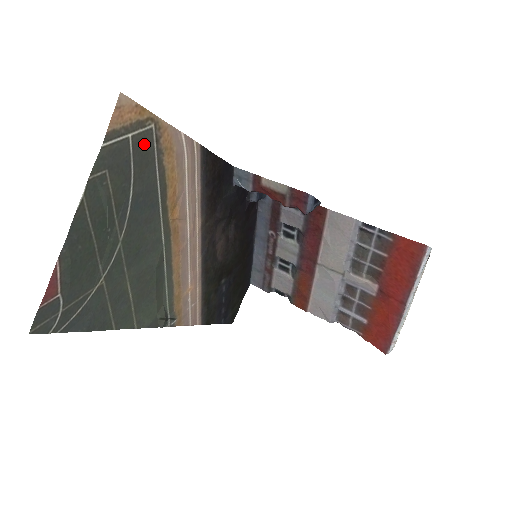
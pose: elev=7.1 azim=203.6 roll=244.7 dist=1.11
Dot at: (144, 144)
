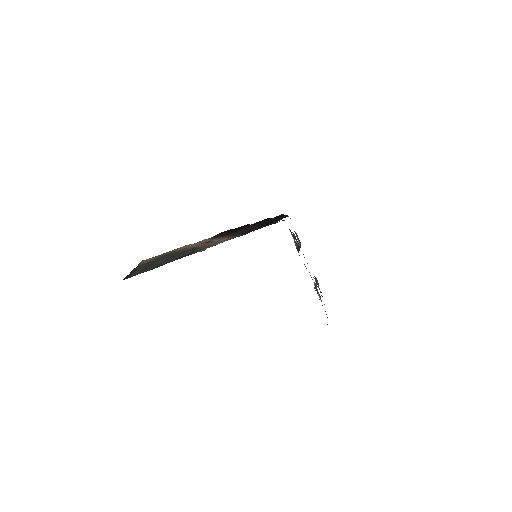
Dot at: (164, 255)
